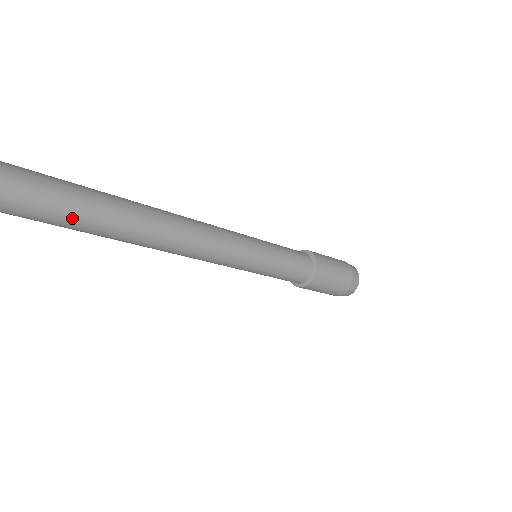
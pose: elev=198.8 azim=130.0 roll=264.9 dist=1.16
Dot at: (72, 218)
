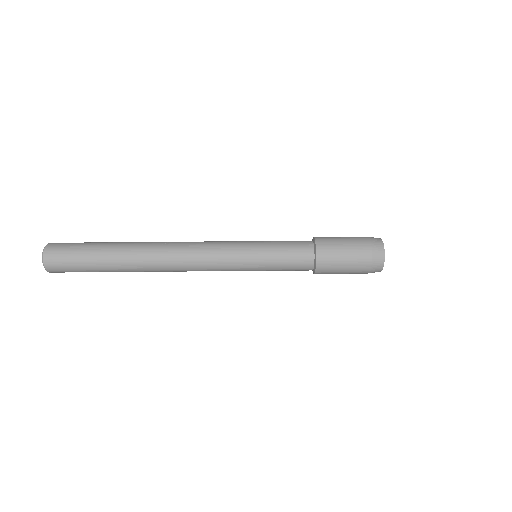
Dot at: (91, 255)
